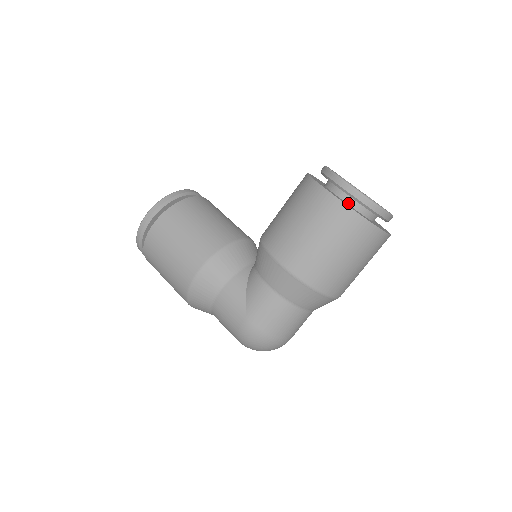
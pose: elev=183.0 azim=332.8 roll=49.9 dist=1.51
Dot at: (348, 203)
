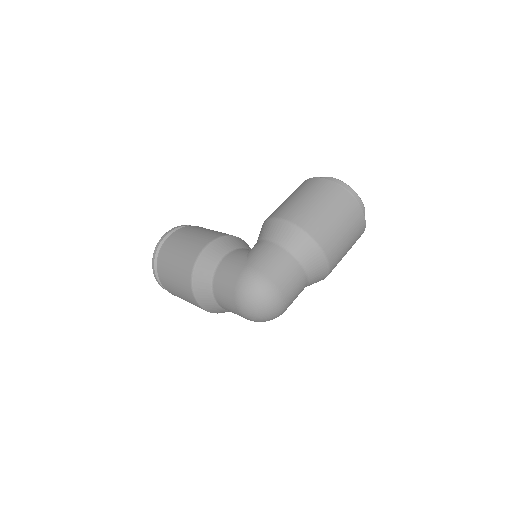
Dot at: occluded
